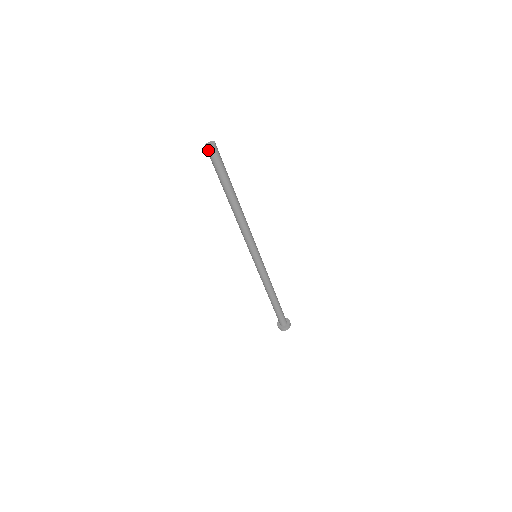
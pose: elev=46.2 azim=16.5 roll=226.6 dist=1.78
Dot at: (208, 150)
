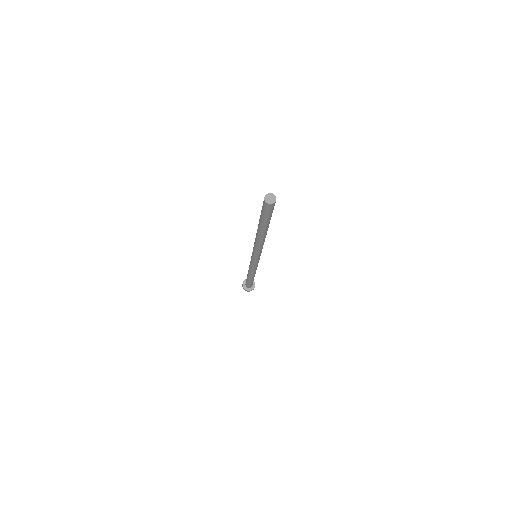
Dot at: (270, 206)
